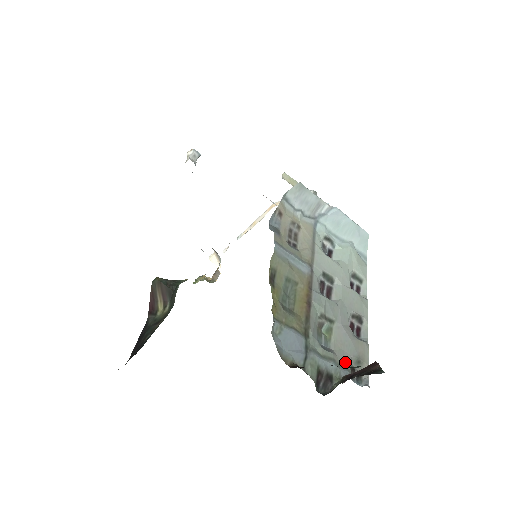
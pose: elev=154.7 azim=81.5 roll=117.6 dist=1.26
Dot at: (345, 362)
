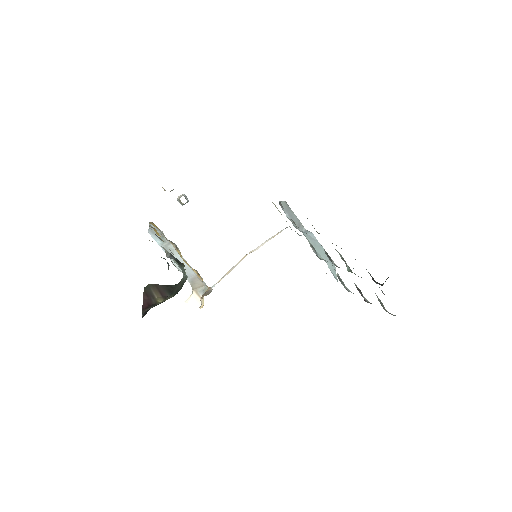
Dot at: occluded
